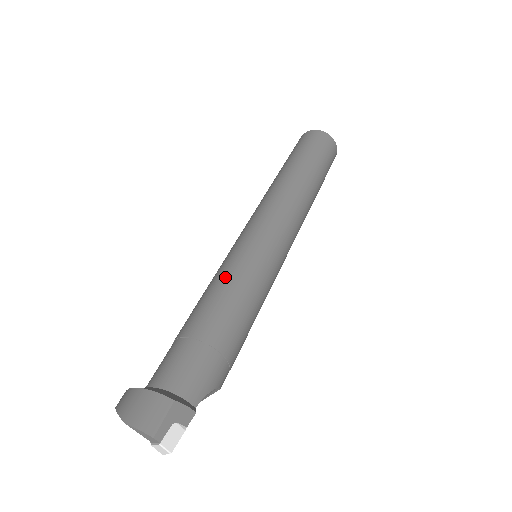
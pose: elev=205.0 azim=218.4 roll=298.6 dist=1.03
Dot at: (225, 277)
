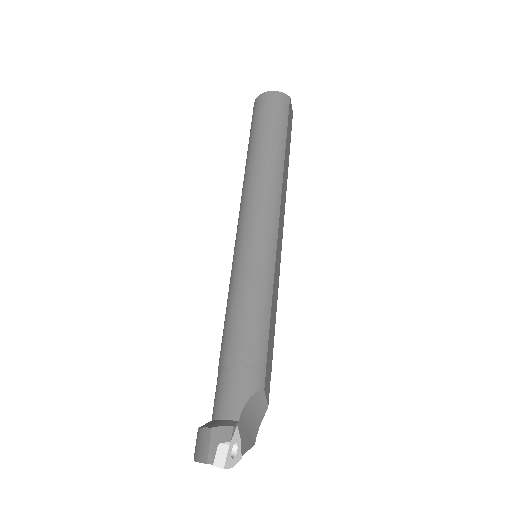
Dot at: (228, 300)
